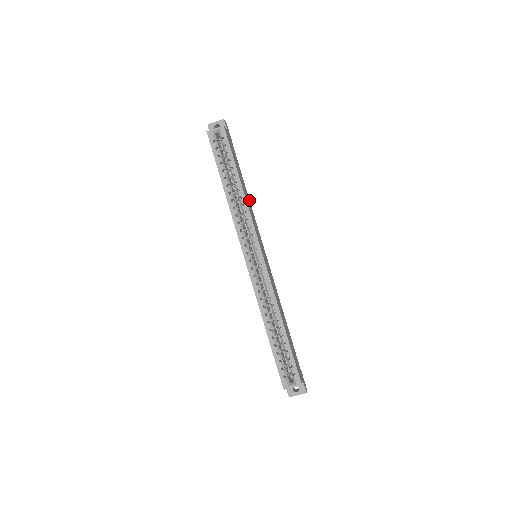
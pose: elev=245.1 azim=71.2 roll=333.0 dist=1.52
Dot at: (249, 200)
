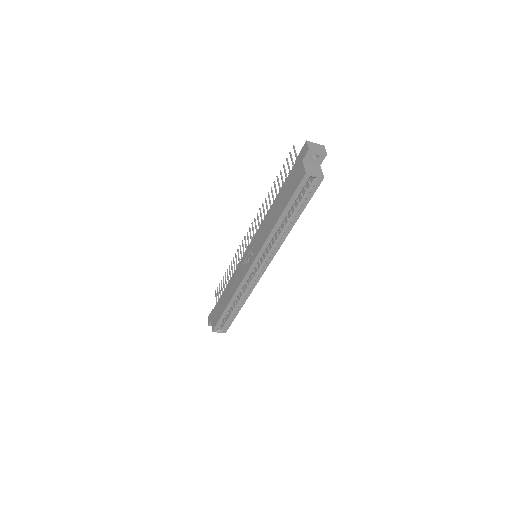
Dot at: occluded
